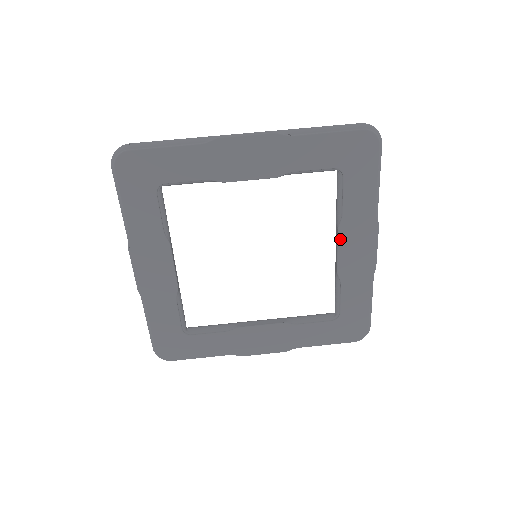
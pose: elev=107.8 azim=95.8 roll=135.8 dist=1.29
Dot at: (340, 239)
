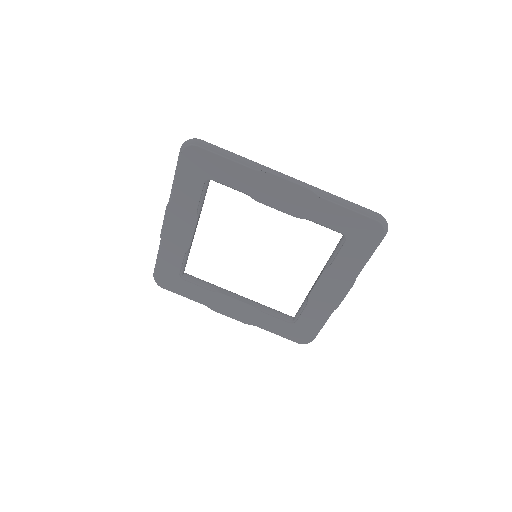
Dot at: (321, 278)
